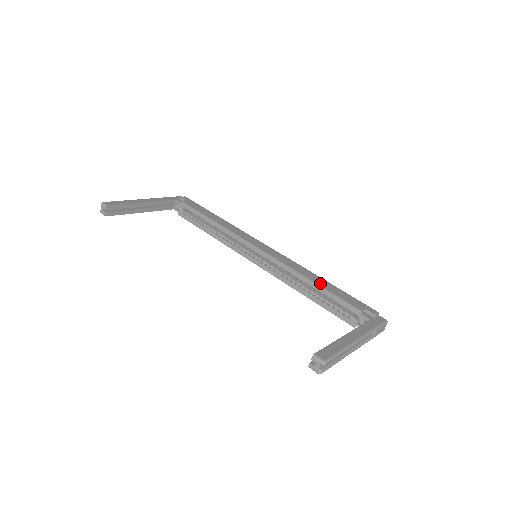
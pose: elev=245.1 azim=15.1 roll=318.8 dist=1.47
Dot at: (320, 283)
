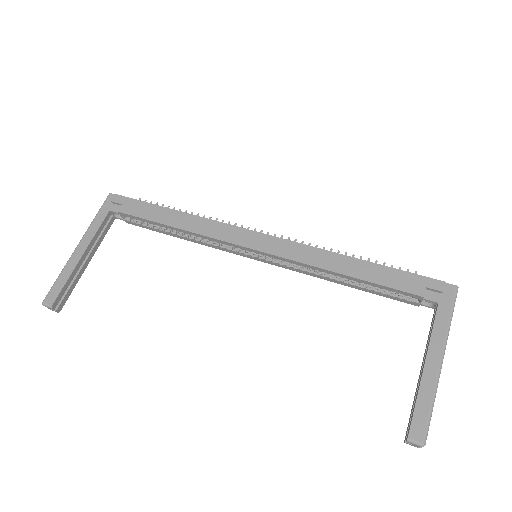
Dot at: (355, 272)
